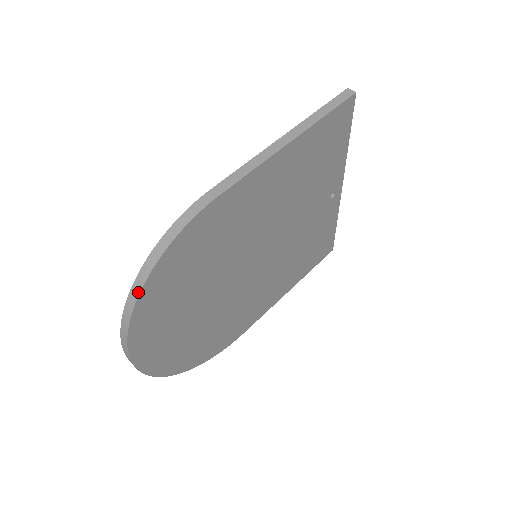
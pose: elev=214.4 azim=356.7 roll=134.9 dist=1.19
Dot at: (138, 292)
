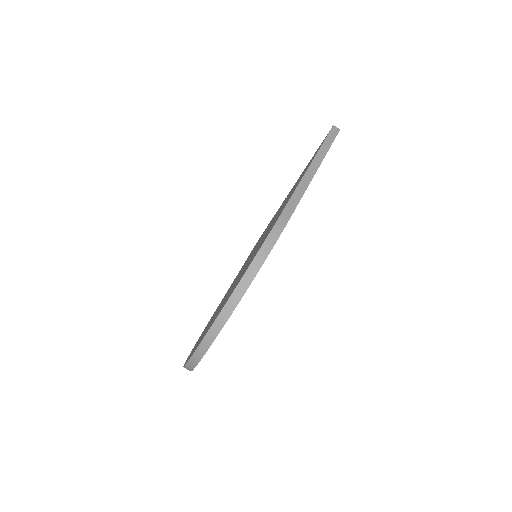
Dot at: (238, 301)
